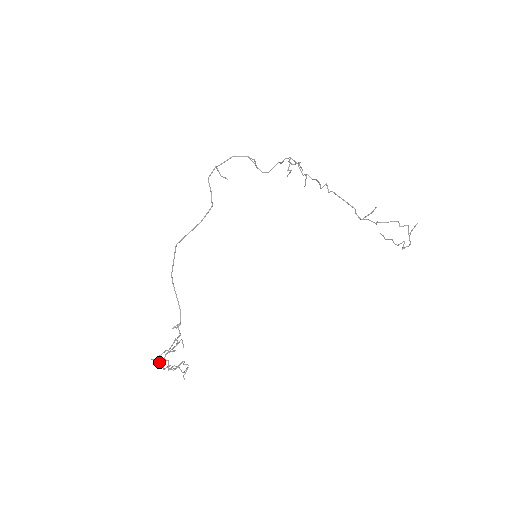
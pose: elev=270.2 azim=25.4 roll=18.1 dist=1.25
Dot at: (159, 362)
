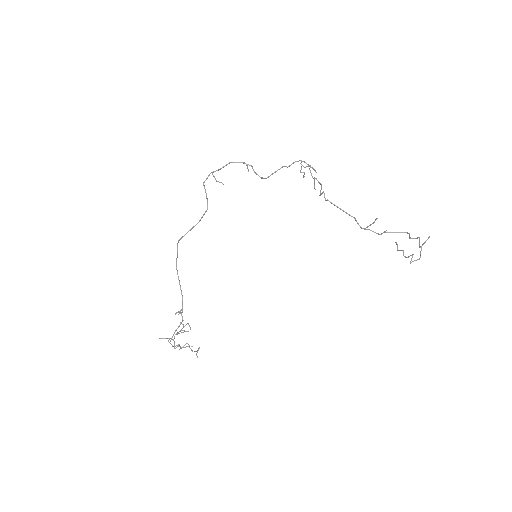
Dot at: (168, 340)
